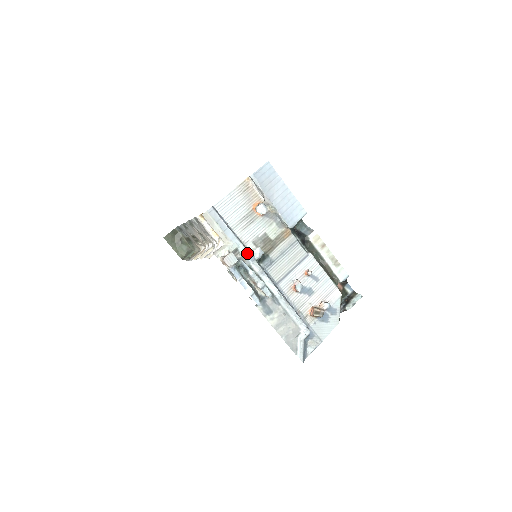
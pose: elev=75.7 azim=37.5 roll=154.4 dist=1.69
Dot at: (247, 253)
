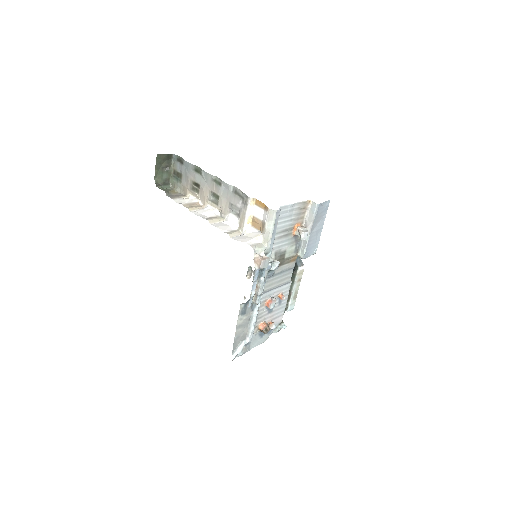
Dot at: (271, 262)
